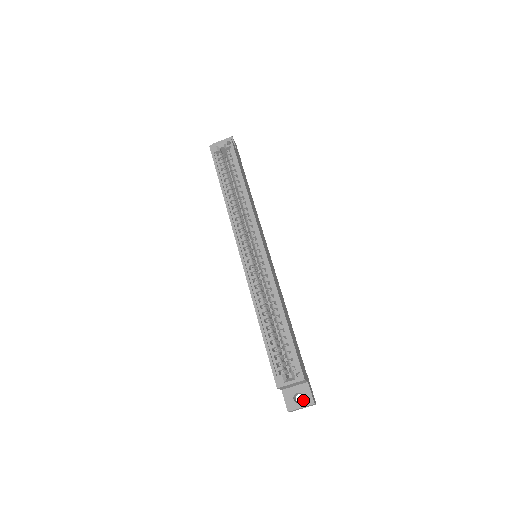
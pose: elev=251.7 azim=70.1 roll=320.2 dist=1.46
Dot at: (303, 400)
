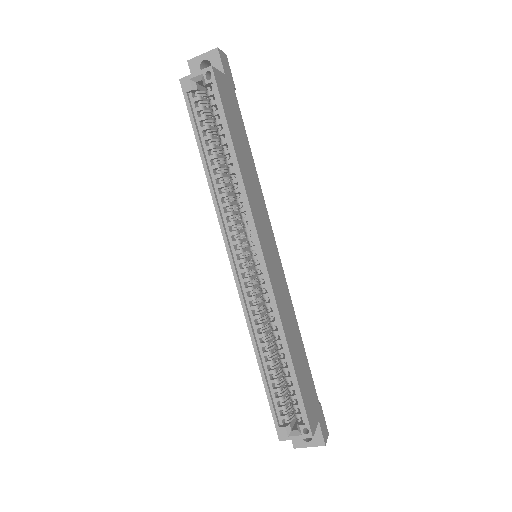
Dot at: (312, 440)
